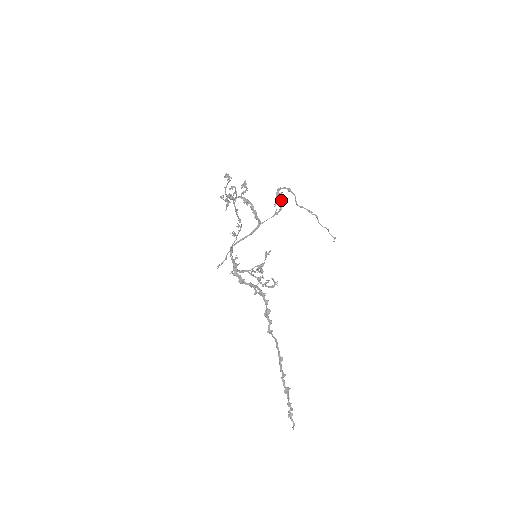
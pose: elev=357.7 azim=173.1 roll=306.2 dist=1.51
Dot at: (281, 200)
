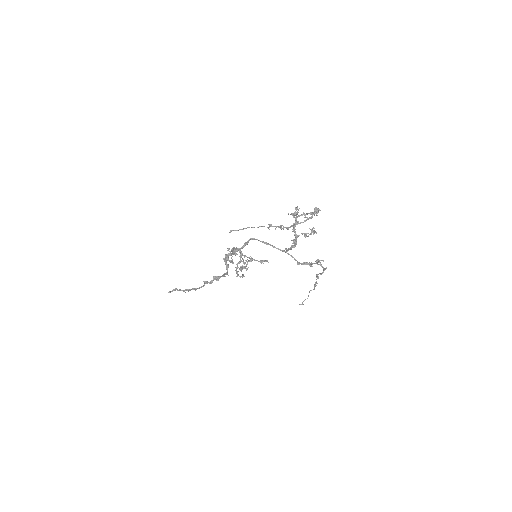
Dot at: occluded
